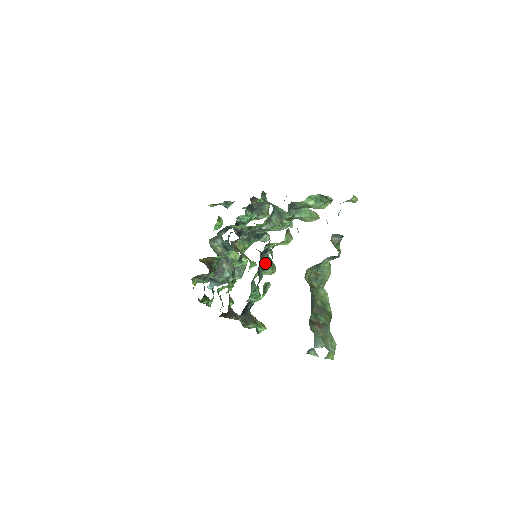
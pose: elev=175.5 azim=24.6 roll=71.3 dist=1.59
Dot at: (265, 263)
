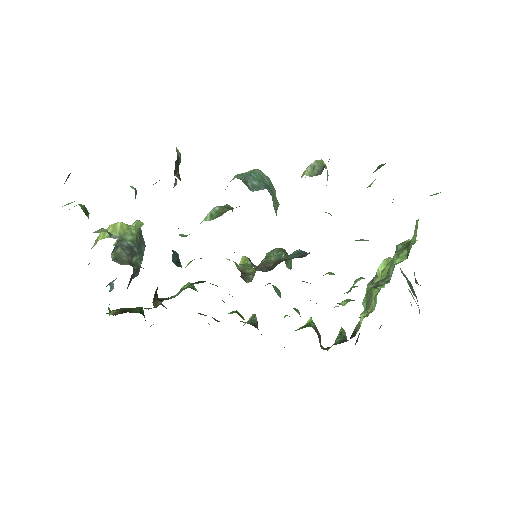
Dot at: (288, 263)
